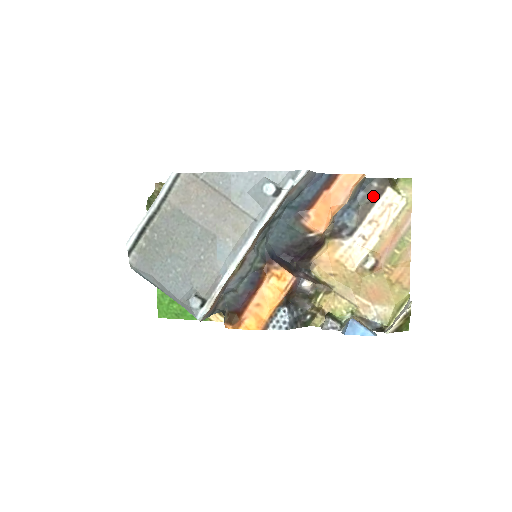
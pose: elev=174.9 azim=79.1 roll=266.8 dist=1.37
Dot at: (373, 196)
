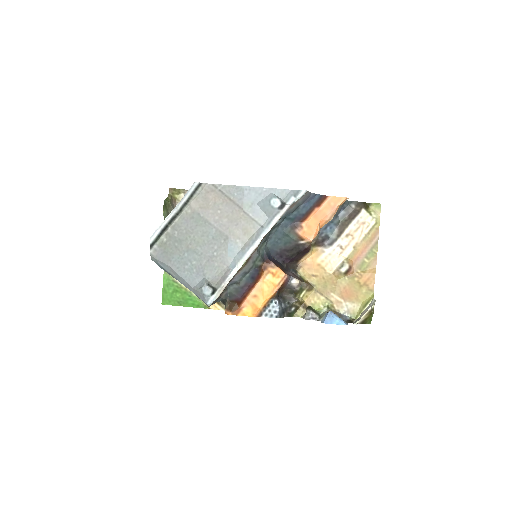
Dot at: (351, 215)
